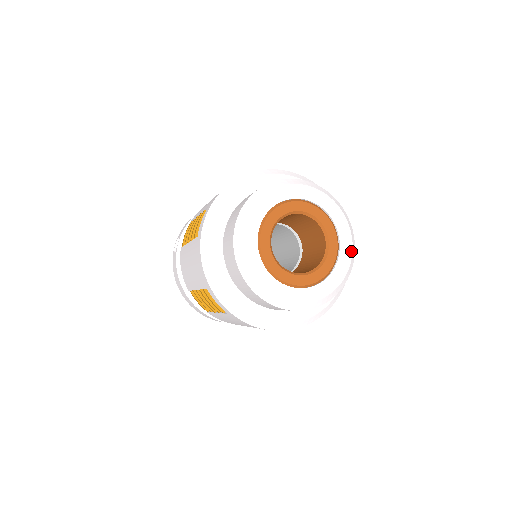
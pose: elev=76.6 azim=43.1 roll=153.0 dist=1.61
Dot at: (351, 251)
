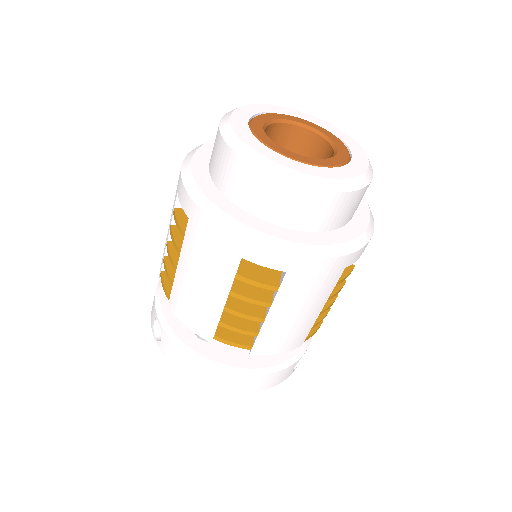
Dot at: (347, 136)
